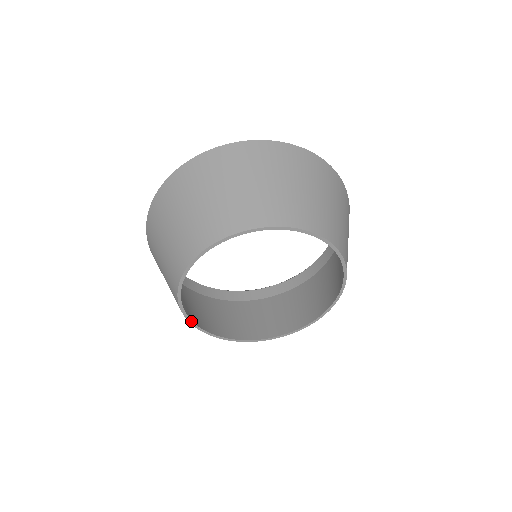
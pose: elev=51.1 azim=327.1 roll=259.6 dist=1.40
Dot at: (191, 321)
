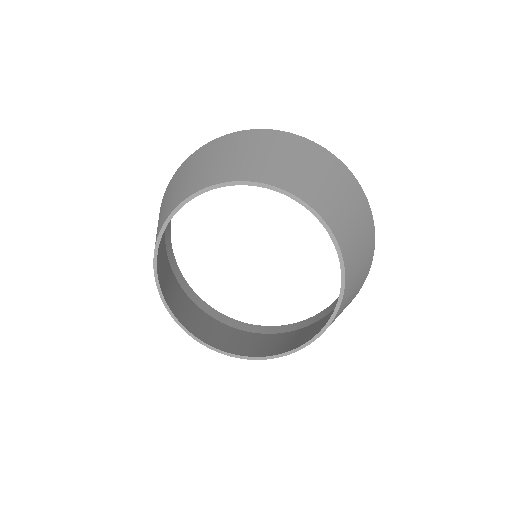
Dot at: (156, 272)
